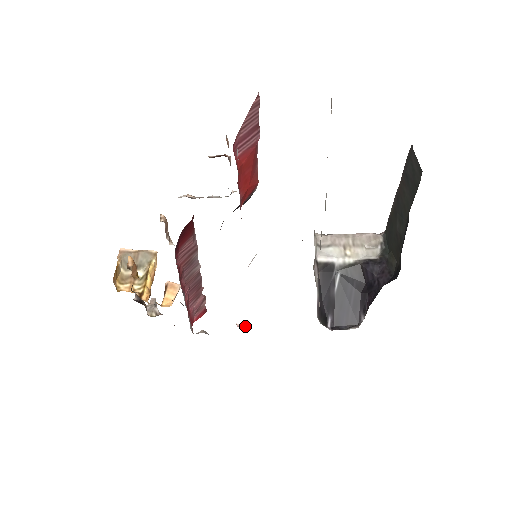
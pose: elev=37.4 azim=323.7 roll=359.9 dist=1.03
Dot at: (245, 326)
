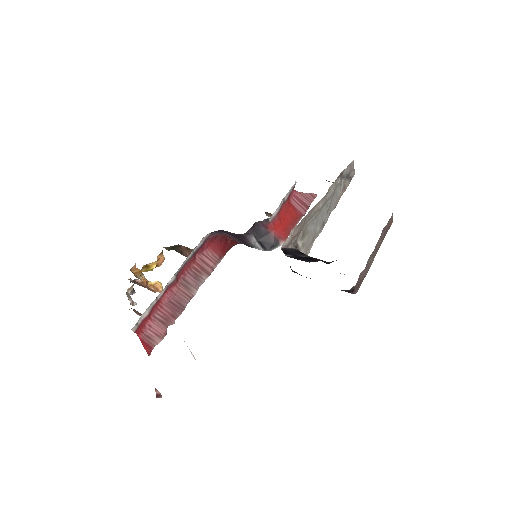
Dot at: (161, 396)
